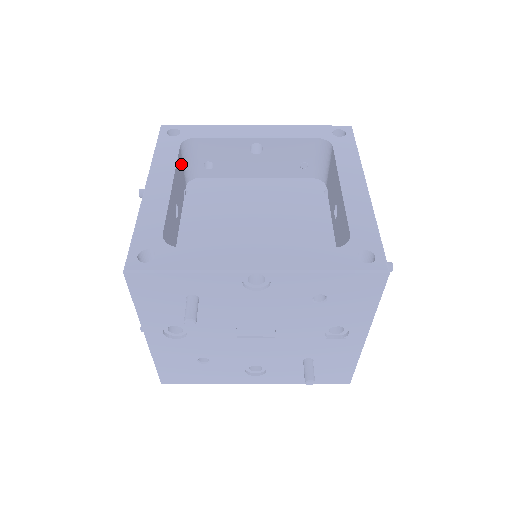
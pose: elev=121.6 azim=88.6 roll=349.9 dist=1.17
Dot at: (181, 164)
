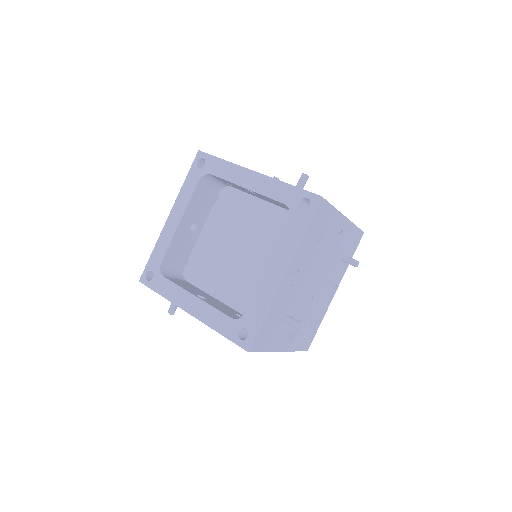
Dot at: (204, 189)
